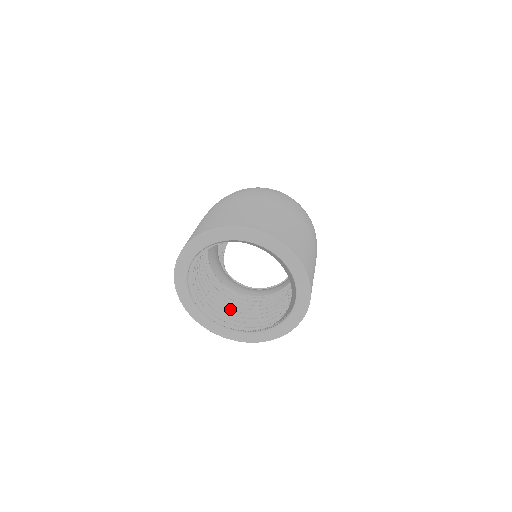
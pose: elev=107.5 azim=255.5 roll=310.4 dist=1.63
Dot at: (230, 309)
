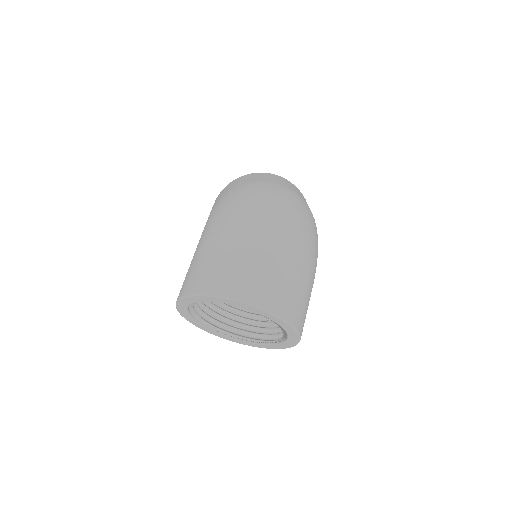
Dot at: (226, 312)
